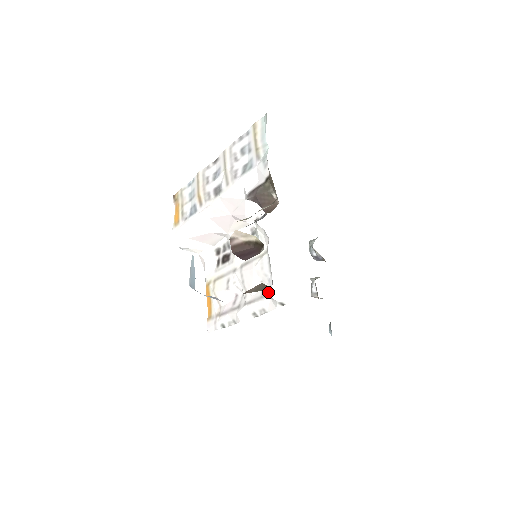
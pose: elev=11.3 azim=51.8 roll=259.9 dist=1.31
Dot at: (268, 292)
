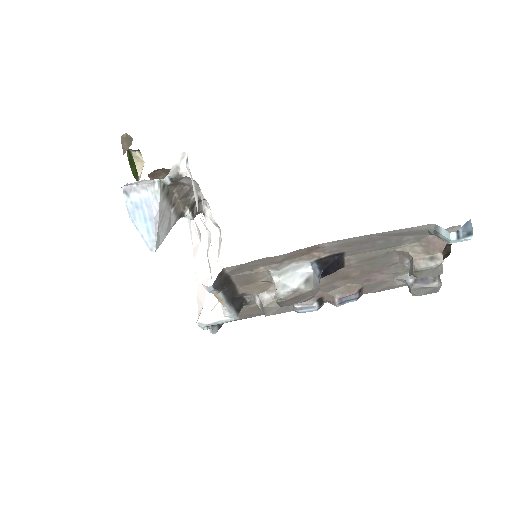
Dot at: occluded
